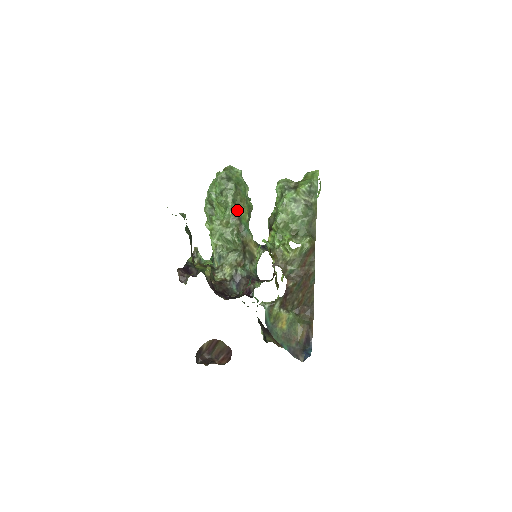
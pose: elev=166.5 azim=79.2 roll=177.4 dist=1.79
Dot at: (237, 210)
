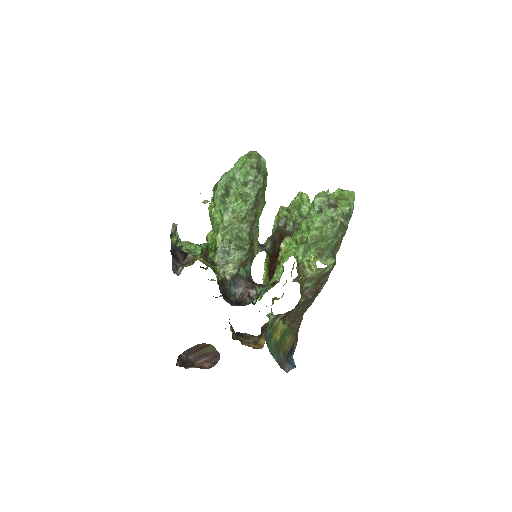
Dot at: (256, 206)
